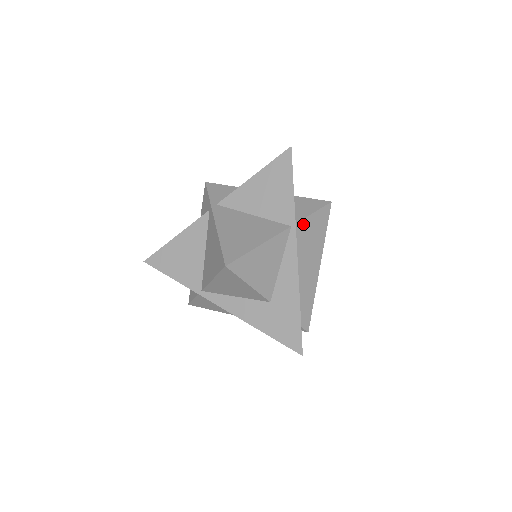
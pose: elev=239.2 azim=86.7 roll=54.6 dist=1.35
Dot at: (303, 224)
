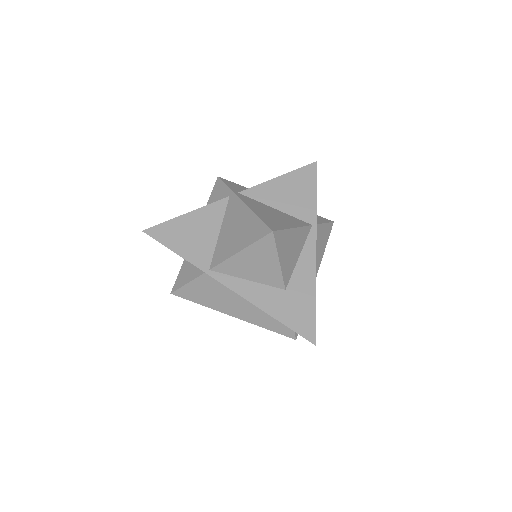
Dot at: (317, 229)
